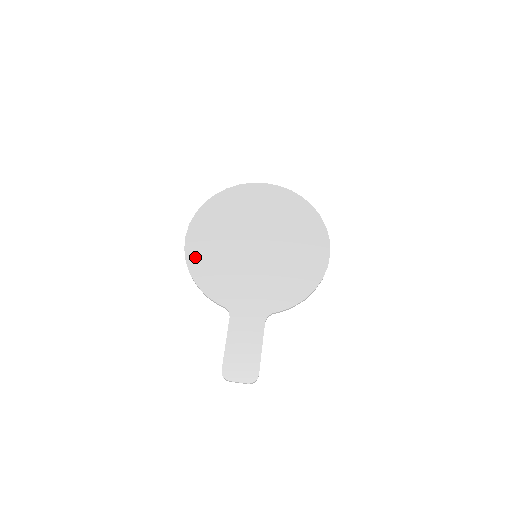
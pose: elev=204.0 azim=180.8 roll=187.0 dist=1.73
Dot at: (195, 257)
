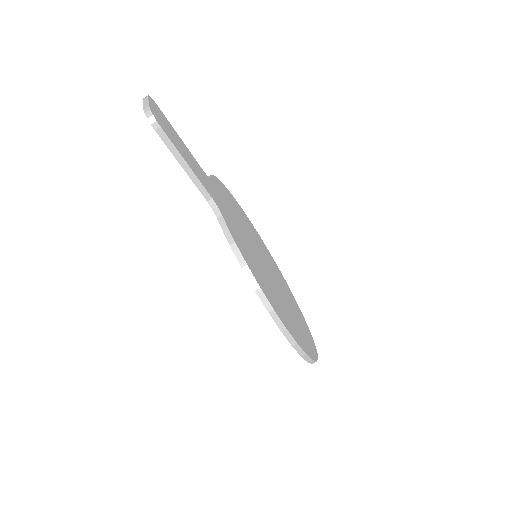
Dot at: (235, 201)
